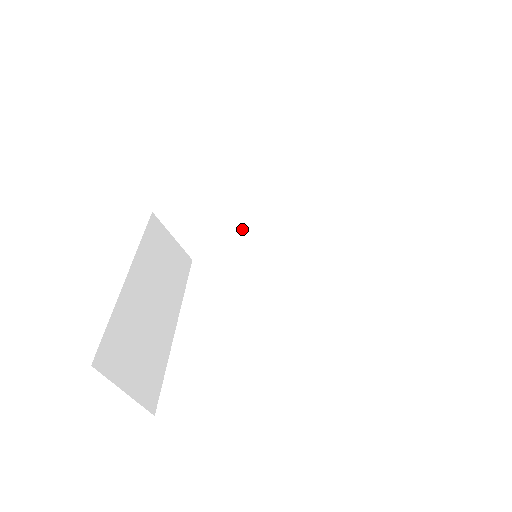
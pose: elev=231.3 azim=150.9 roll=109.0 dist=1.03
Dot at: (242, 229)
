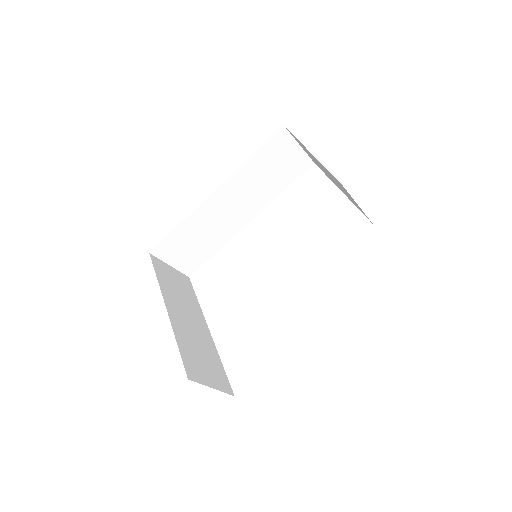
Dot at: (222, 239)
